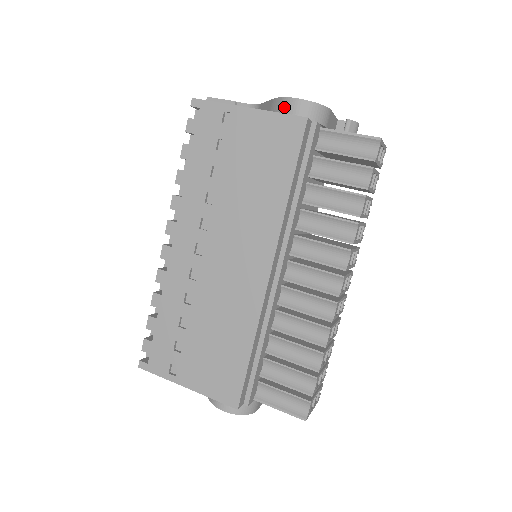
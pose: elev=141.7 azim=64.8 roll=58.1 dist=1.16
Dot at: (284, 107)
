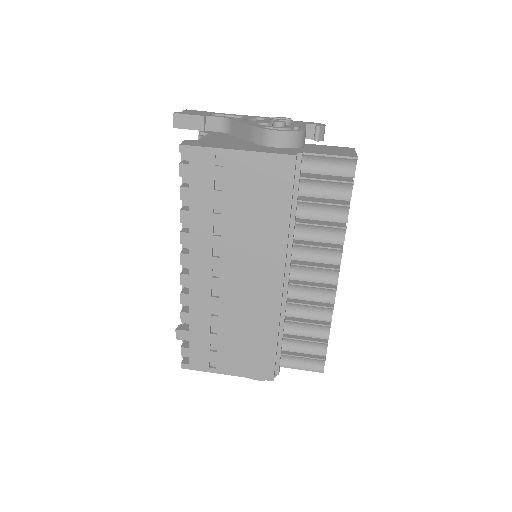
Dot at: (267, 139)
